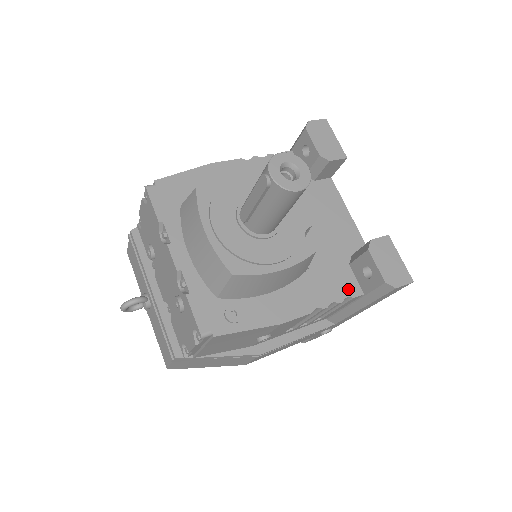
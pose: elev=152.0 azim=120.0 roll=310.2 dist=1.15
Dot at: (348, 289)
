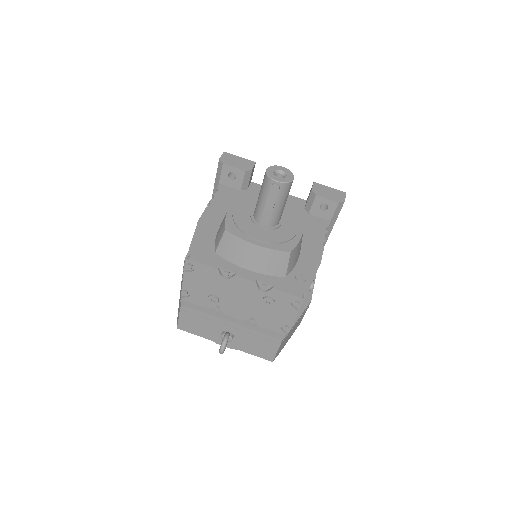
Dot at: (322, 224)
